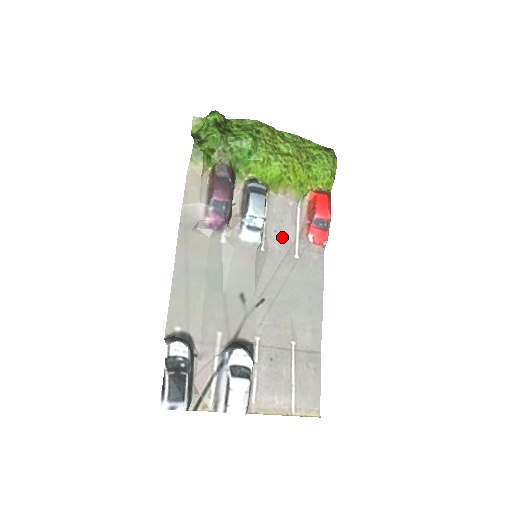
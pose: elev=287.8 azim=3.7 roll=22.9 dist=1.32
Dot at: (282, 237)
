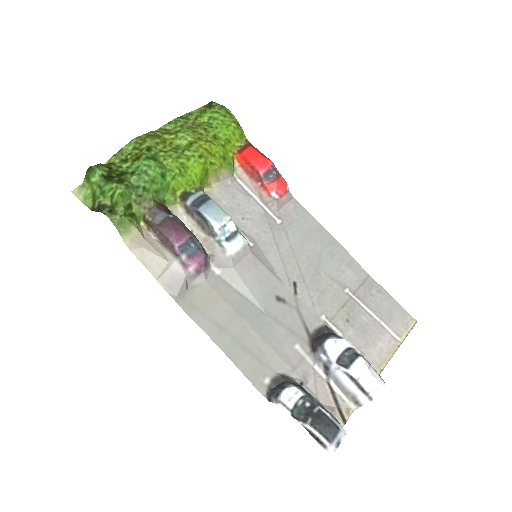
Dot at: (253, 218)
